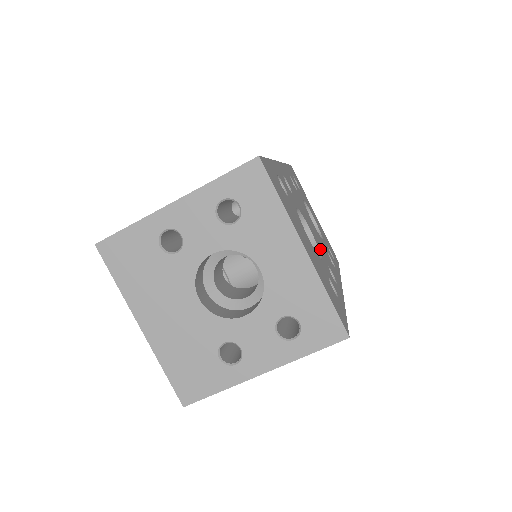
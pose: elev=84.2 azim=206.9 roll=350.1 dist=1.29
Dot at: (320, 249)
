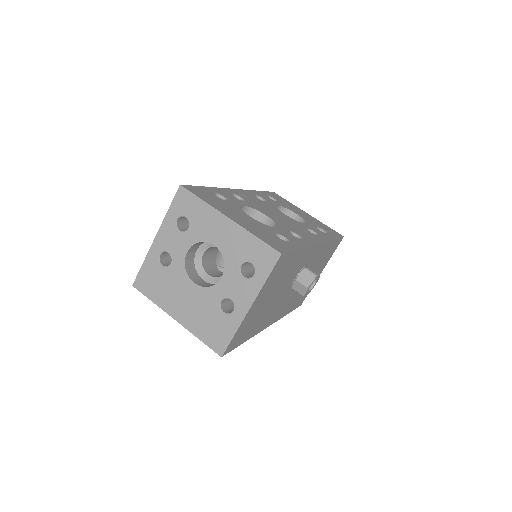
Dot at: (280, 224)
